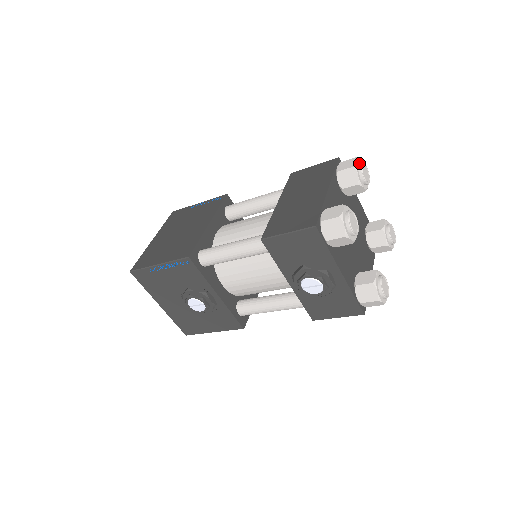
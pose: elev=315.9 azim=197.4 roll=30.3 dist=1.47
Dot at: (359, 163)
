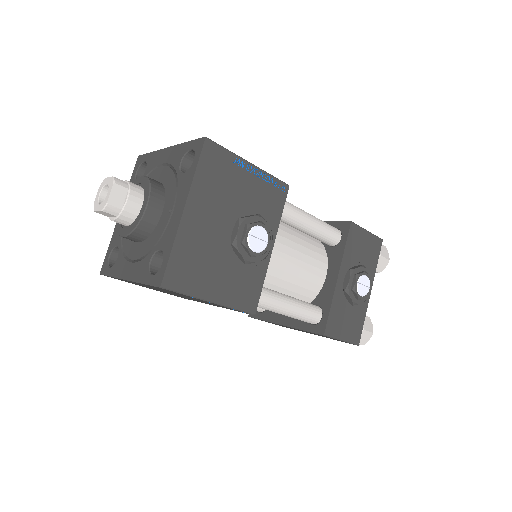
Dot at: occluded
